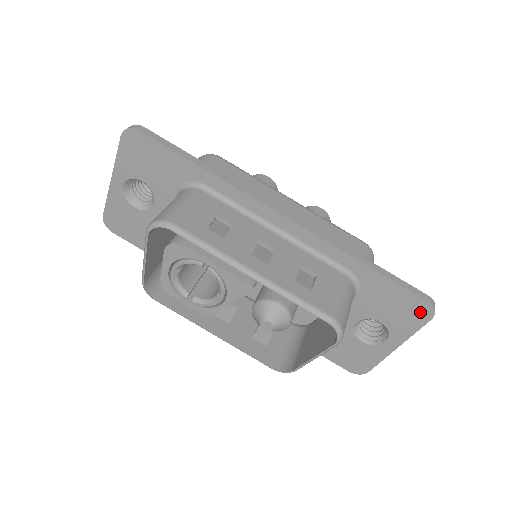
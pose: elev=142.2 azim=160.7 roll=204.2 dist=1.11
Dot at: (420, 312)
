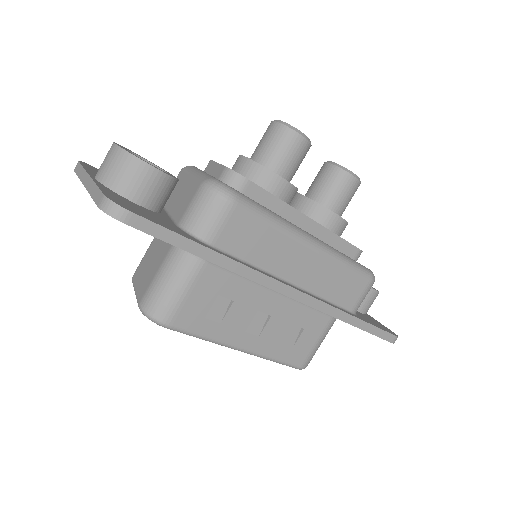
Dot at: occluded
